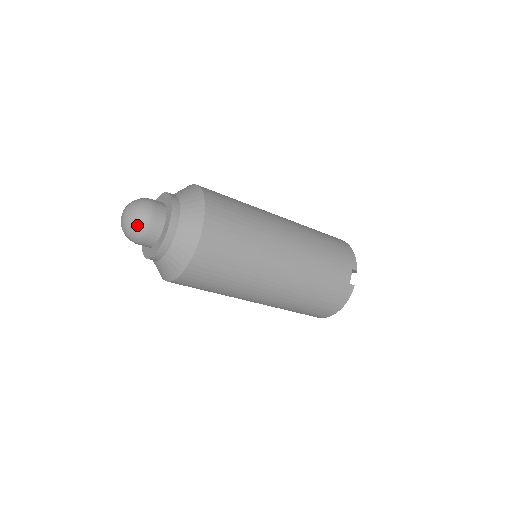
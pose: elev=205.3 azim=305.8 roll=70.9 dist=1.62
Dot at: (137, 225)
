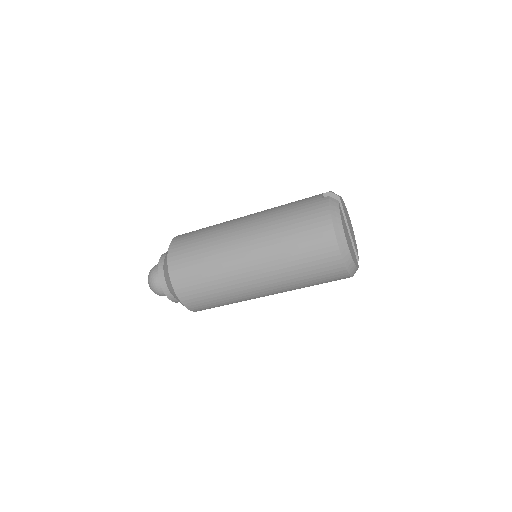
Dot at: (150, 273)
